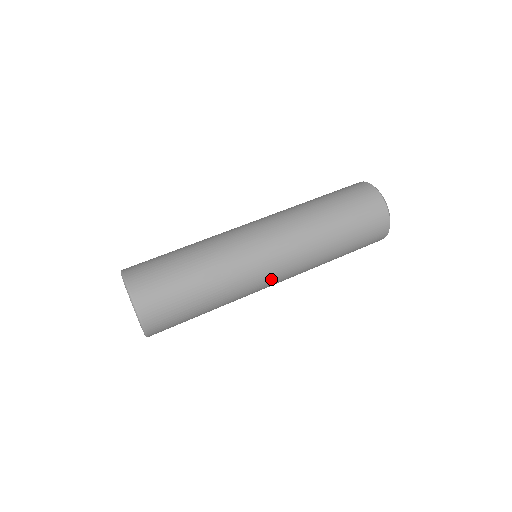
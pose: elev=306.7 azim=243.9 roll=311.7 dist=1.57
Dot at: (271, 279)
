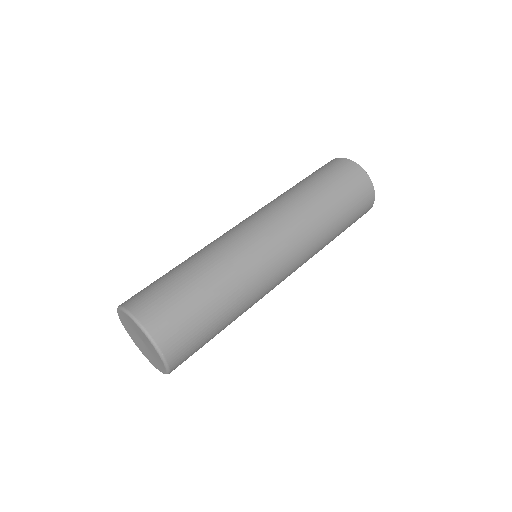
Dot at: (281, 280)
